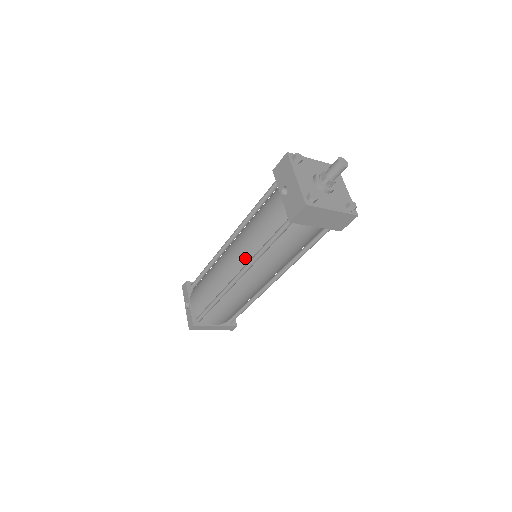
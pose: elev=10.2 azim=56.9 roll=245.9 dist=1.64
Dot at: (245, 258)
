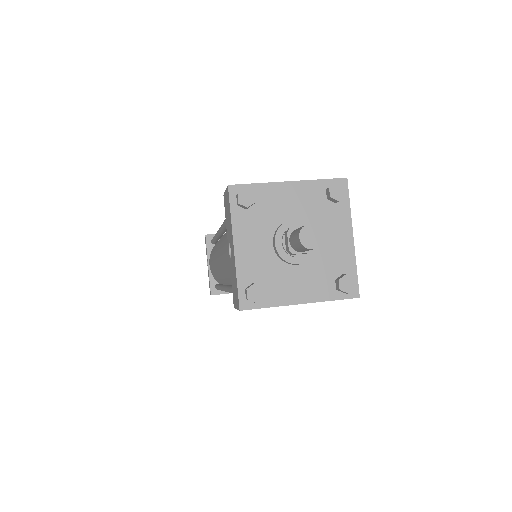
Dot at: (226, 278)
